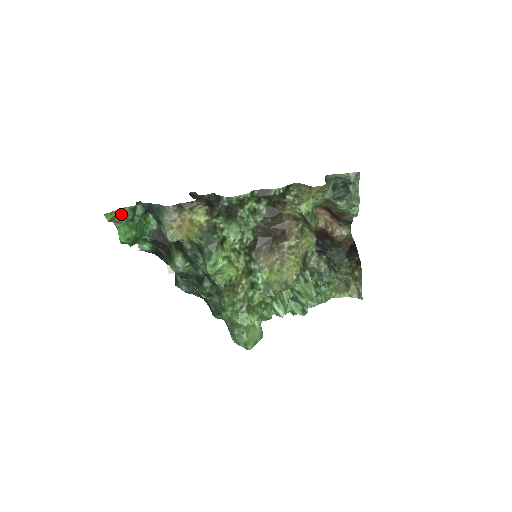
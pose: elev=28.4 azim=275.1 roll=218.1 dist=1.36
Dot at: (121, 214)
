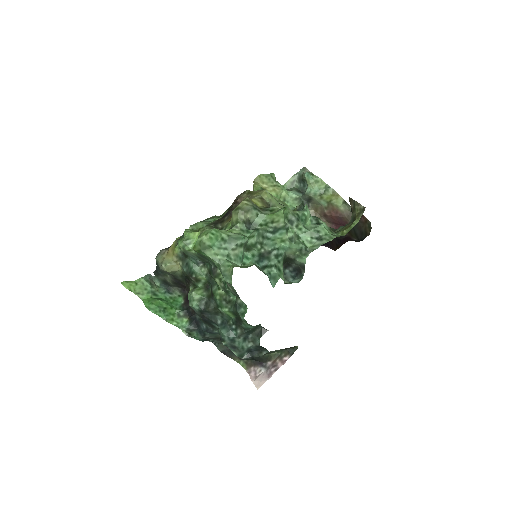
Dot at: (139, 286)
